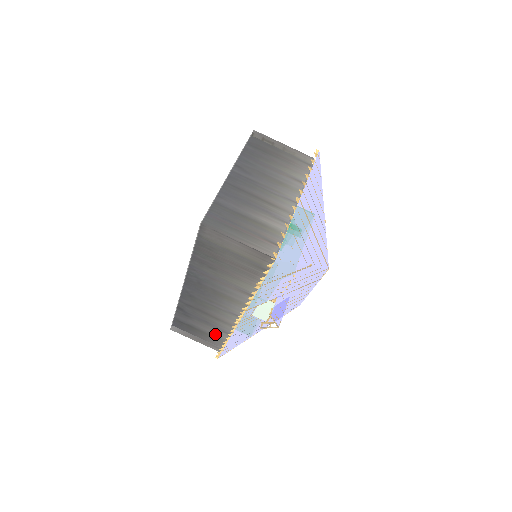
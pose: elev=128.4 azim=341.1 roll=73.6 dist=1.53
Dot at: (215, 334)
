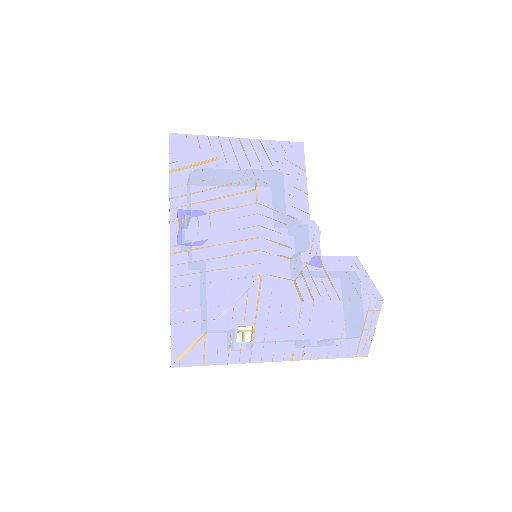
Dot at: occluded
